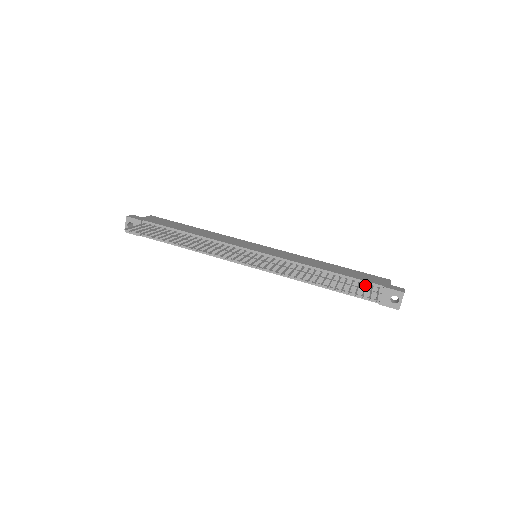
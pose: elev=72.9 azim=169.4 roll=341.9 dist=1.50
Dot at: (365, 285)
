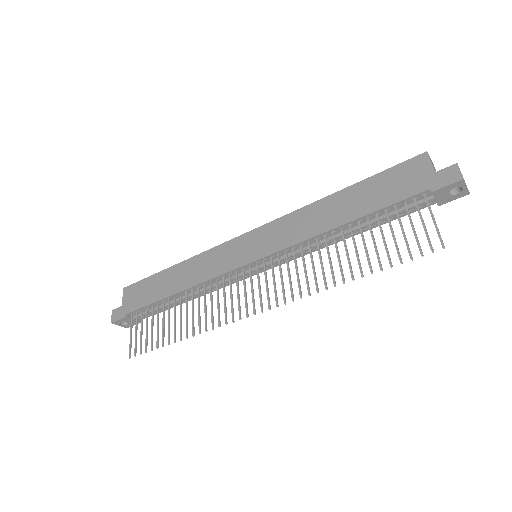
Dot at: (406, 210)
